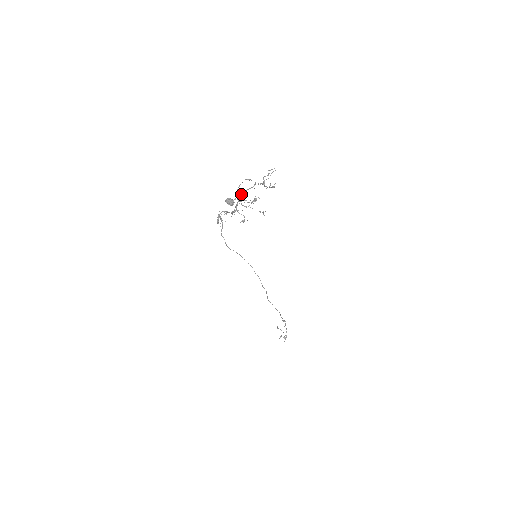
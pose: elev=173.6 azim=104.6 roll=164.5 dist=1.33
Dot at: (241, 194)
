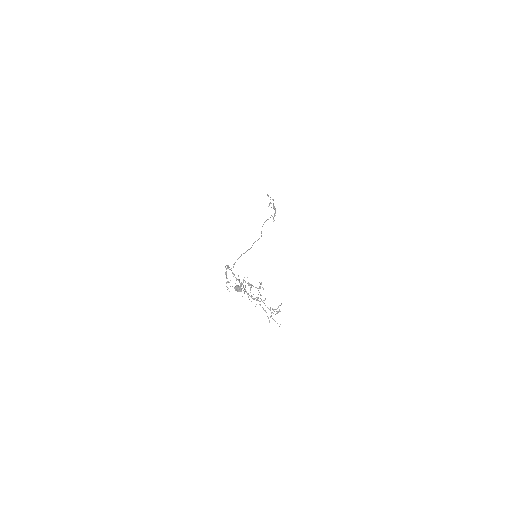
Dot at: occluded
